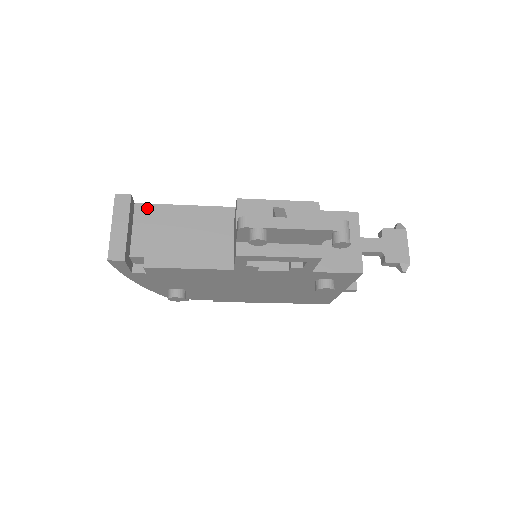
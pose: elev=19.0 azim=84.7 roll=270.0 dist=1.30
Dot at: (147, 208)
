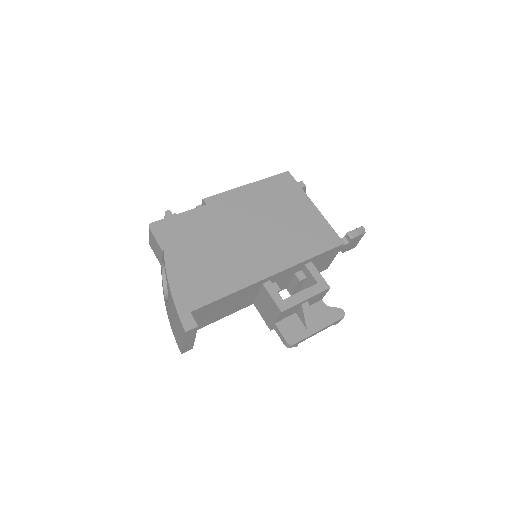
Dot at: (200, 310)
